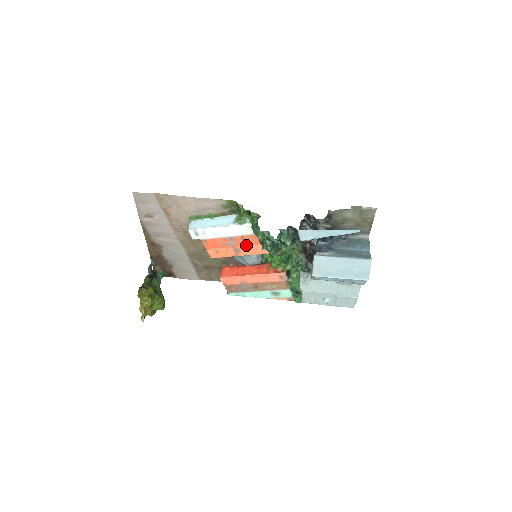
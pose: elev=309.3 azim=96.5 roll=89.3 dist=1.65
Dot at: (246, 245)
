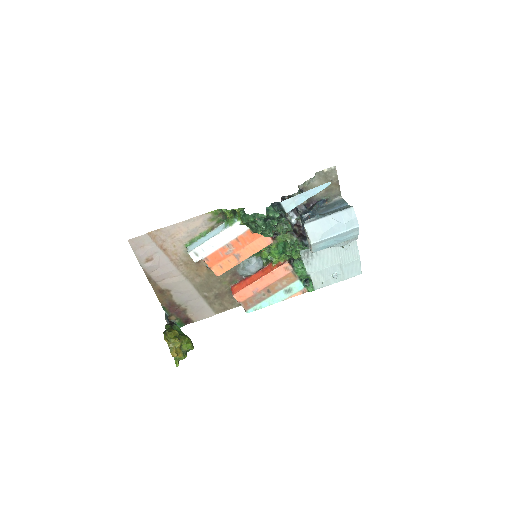
Dot at: (243, 247)
